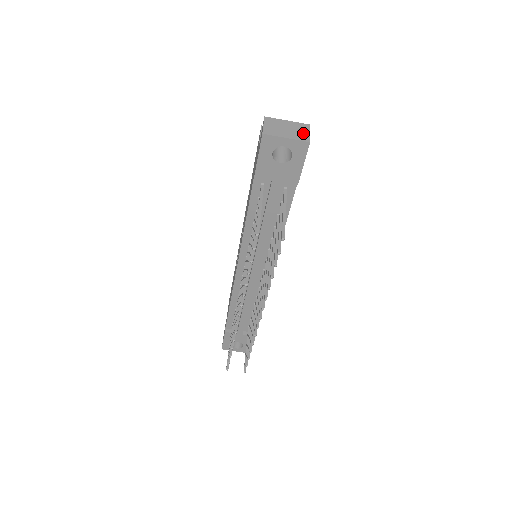
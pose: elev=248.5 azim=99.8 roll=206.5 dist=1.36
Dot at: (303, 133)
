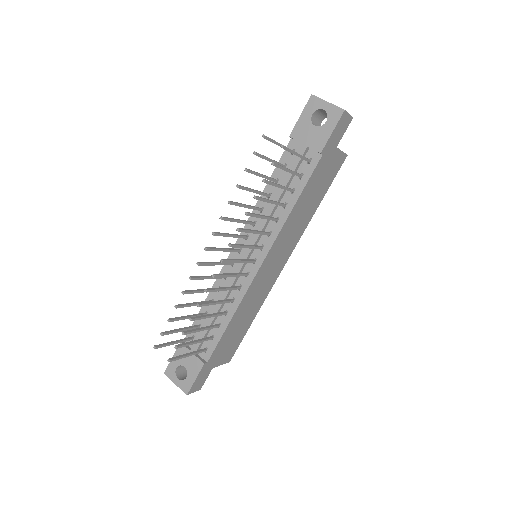
Dot at: occluded
